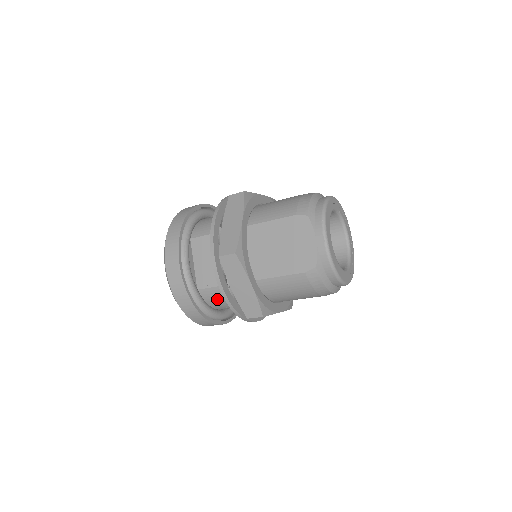
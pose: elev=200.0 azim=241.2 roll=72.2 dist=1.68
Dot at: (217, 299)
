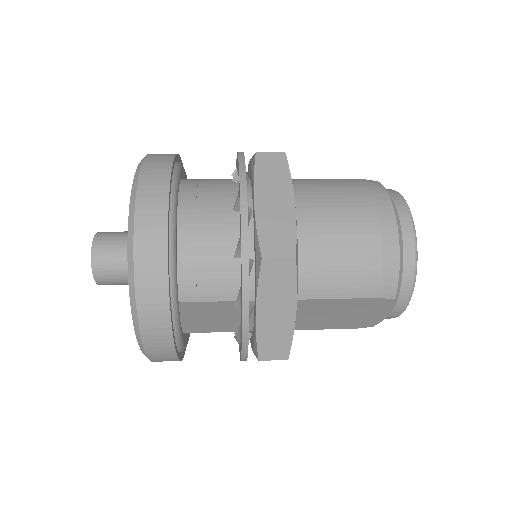
Dot at: occluded
